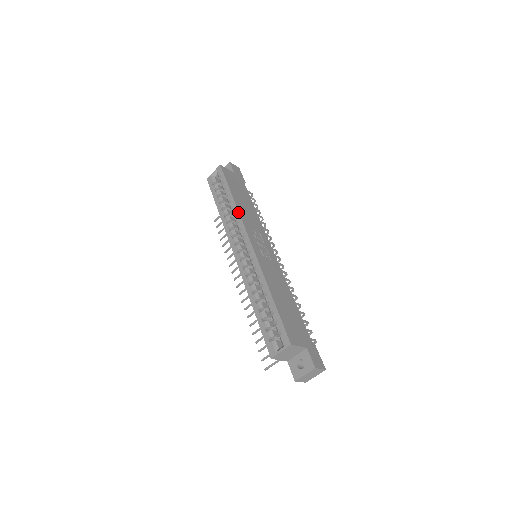
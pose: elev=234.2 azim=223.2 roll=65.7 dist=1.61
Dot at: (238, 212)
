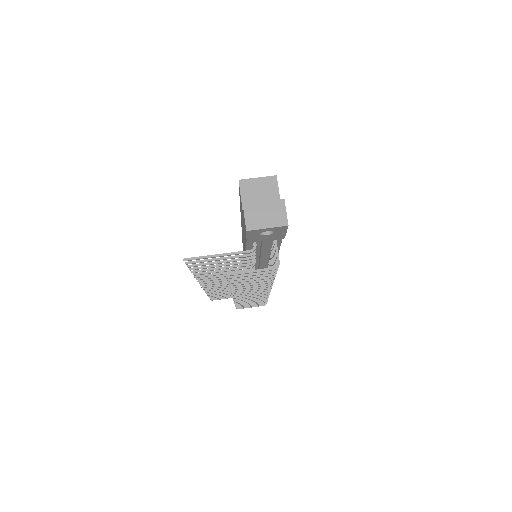
Dot at: occluded
